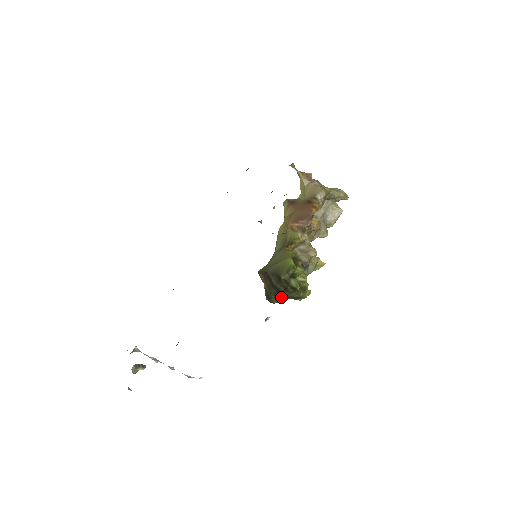
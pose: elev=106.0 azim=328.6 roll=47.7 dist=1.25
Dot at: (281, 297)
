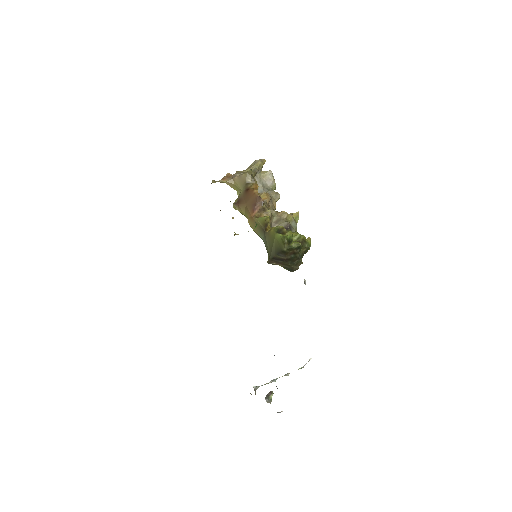
Dot at: (297, 261)
